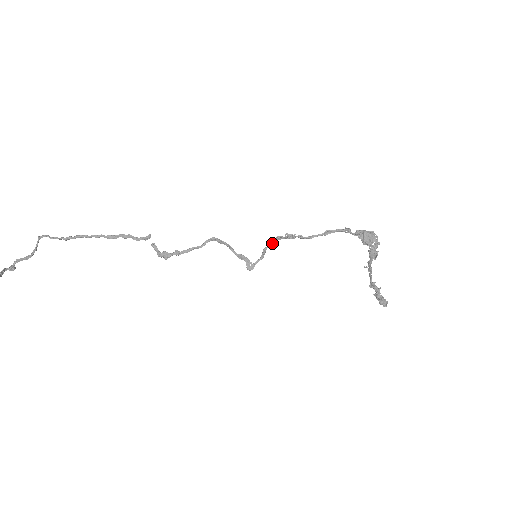
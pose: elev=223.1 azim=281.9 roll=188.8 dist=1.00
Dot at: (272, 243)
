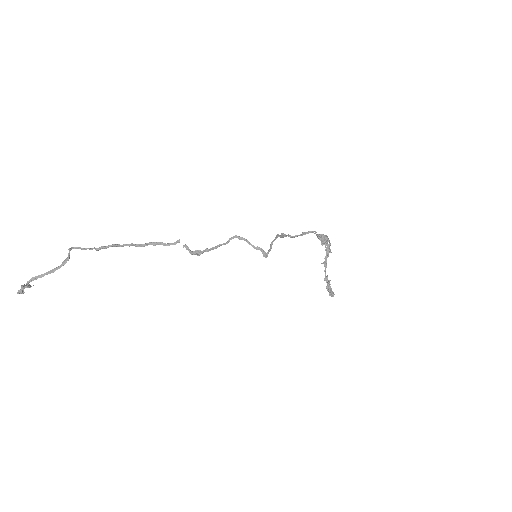
Dot at: (275, 239)
